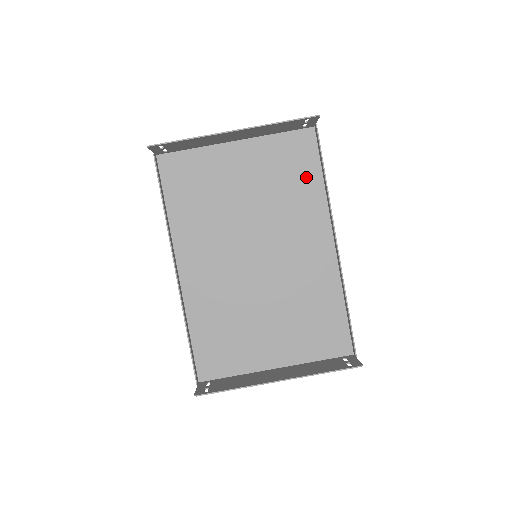
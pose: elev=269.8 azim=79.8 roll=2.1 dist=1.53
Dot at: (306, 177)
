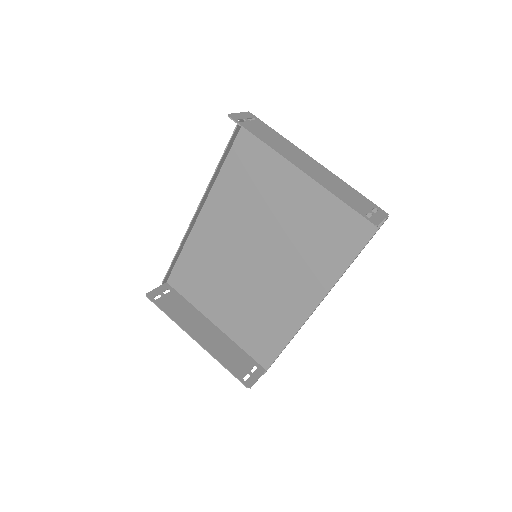
Dot at: (342, 244)
